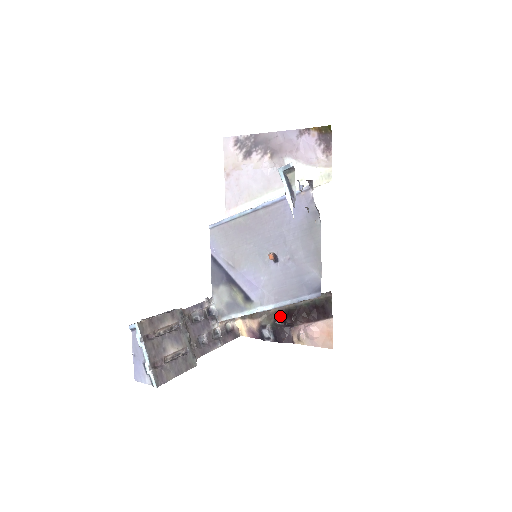
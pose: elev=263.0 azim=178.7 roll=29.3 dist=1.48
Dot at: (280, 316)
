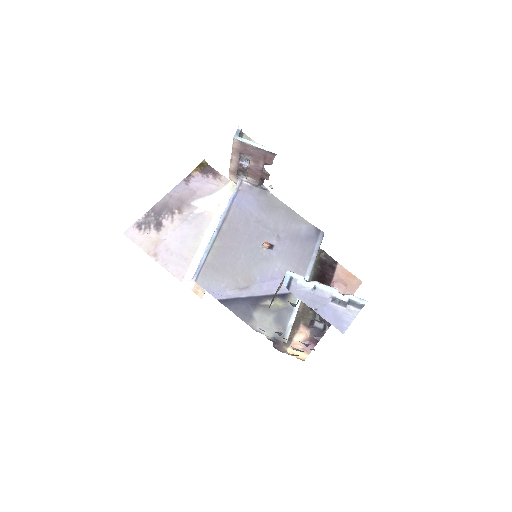
Dot at: occluded
